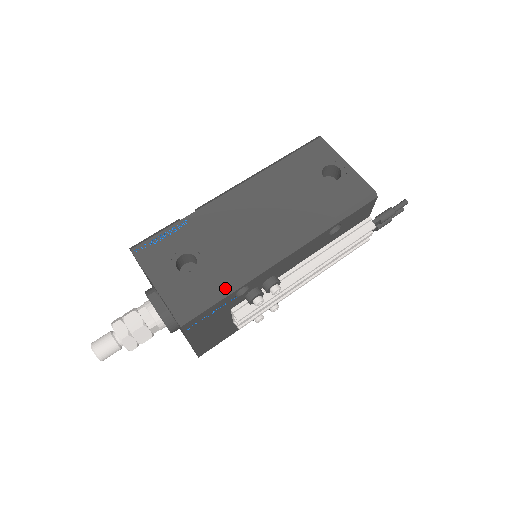
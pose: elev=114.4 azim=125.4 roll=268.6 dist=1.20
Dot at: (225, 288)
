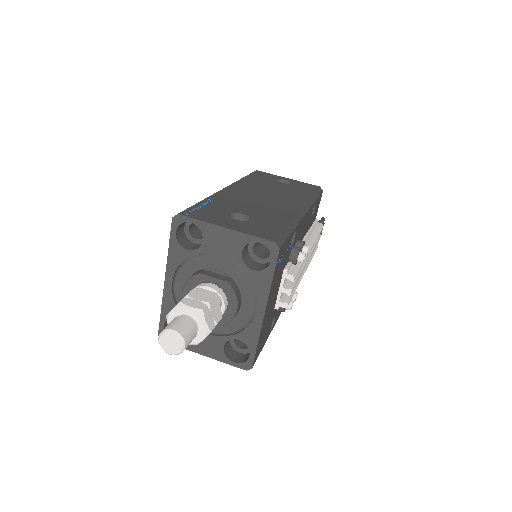
Dot at: (288, 224)
